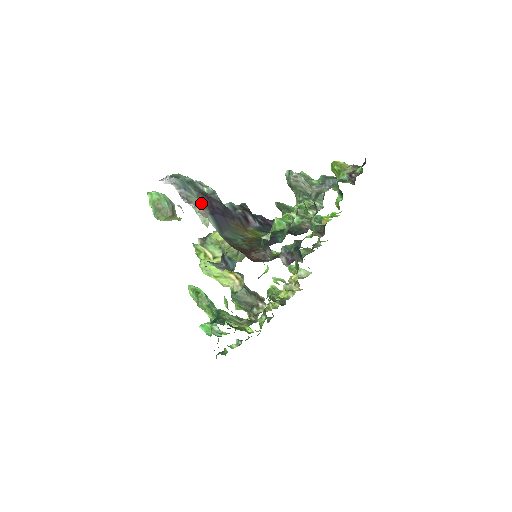
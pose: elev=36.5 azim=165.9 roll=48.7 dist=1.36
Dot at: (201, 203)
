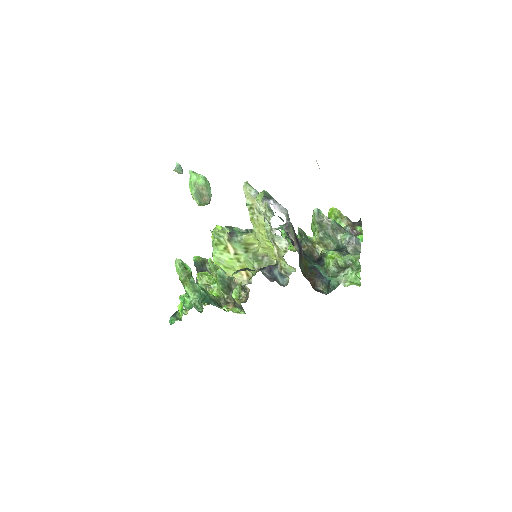
Dot at: (294, 235)
